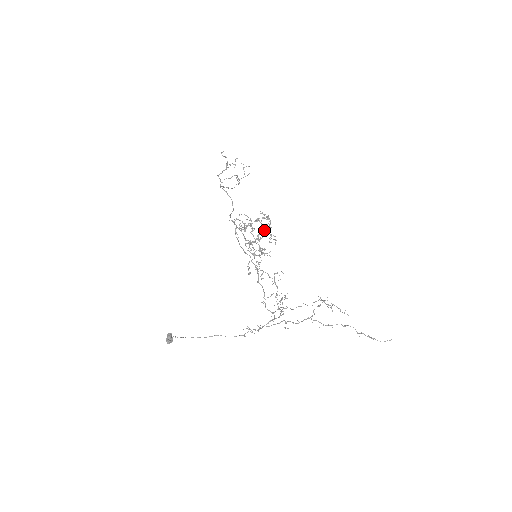
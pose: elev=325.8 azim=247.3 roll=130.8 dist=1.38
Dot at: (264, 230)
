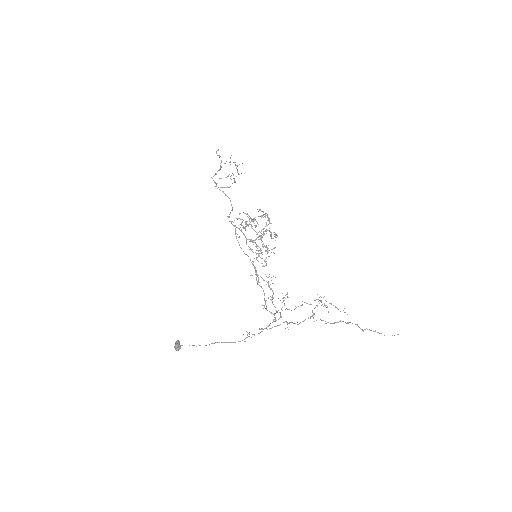
Dot at: occluded
